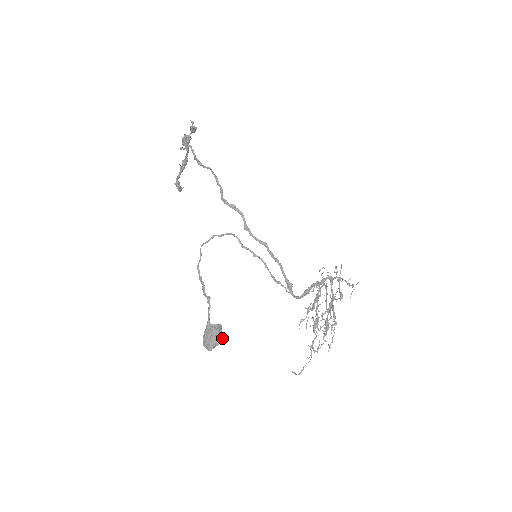
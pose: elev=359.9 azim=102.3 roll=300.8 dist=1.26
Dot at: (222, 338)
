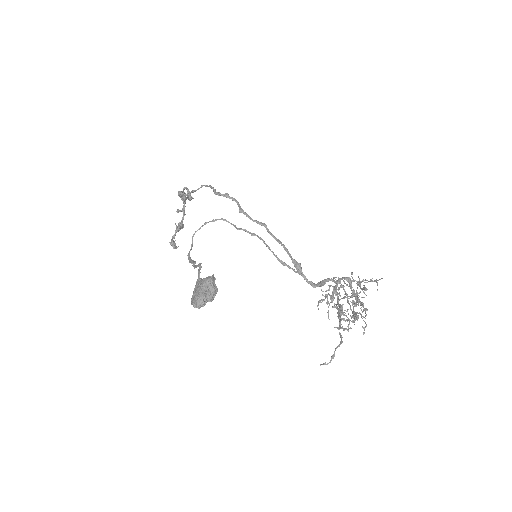
Dot at: (216, 290)
